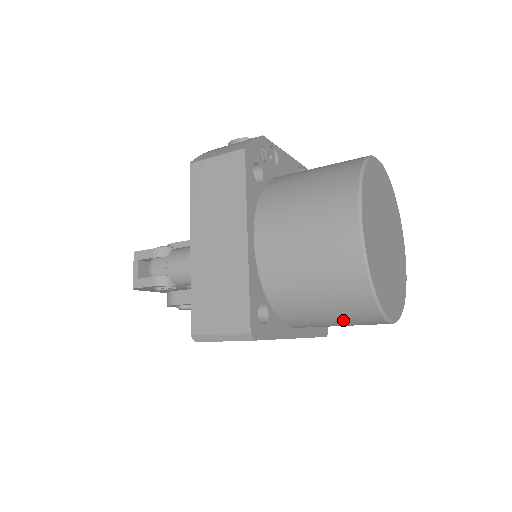
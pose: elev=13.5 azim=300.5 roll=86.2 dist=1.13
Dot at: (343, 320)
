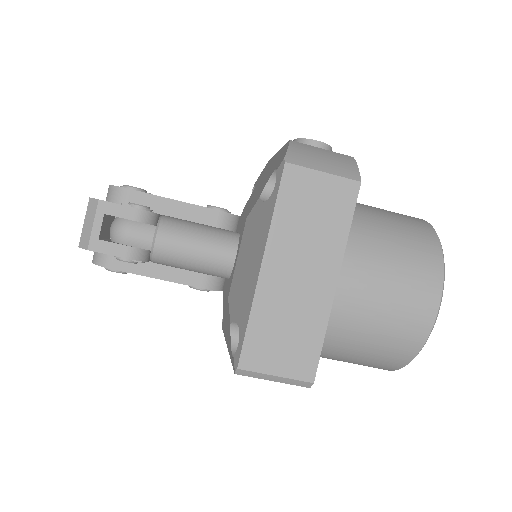
Dot at: (357, 363)
